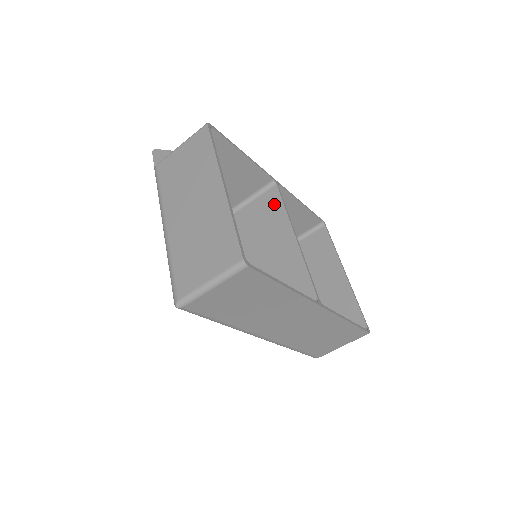
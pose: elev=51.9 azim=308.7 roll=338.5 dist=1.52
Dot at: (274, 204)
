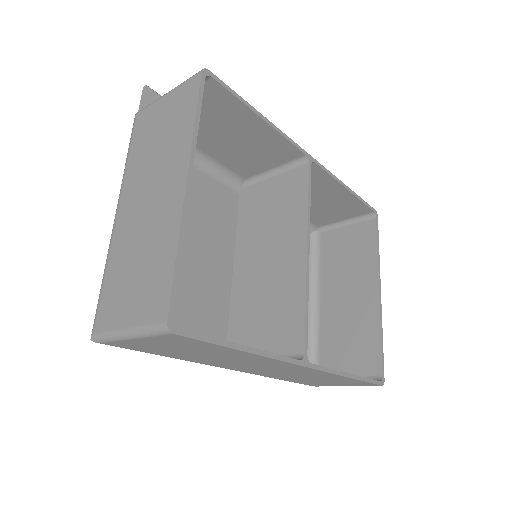
Dot at: (297, 191)
